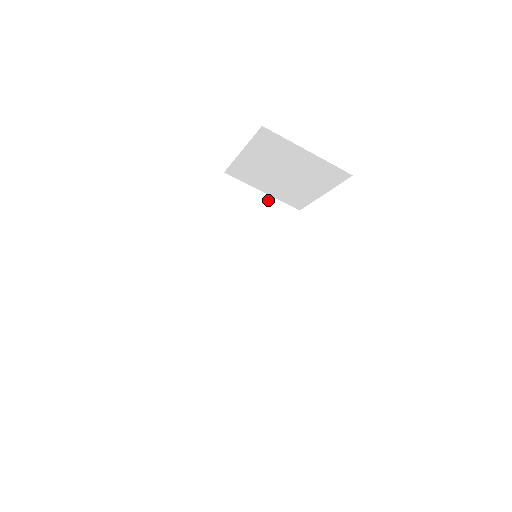
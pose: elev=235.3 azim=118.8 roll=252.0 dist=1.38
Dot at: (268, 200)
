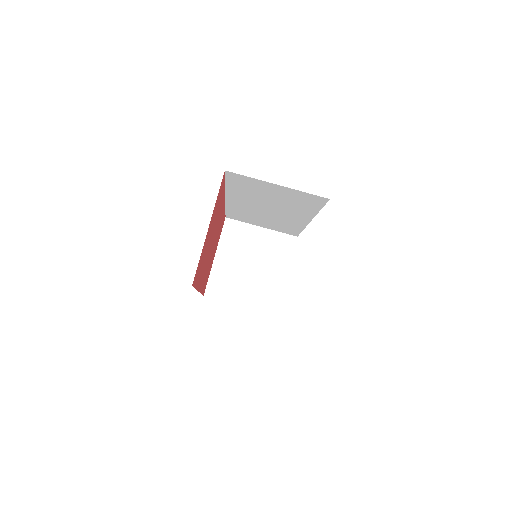
Dot at: occluded
